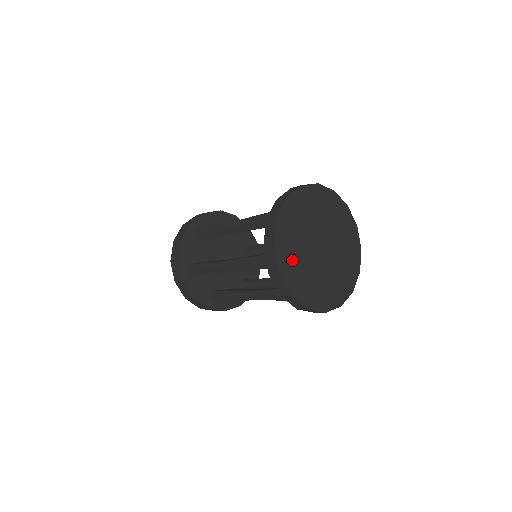
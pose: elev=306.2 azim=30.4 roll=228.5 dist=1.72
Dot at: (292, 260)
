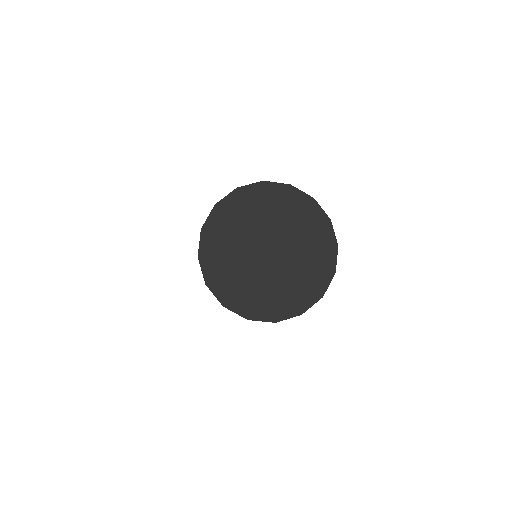
Dot at: (234, 286)
